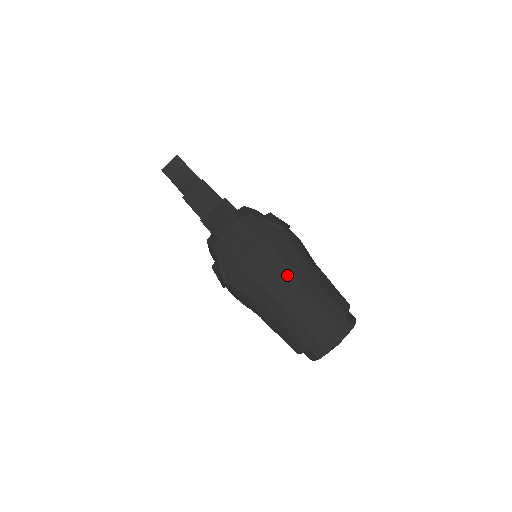
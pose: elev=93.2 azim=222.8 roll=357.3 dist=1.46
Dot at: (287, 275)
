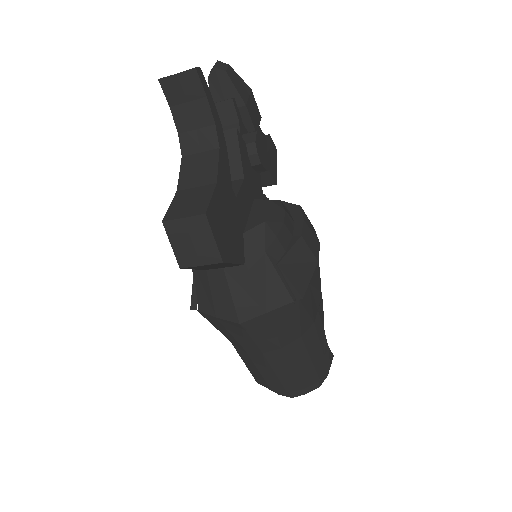
Dot at: (272, 344)
